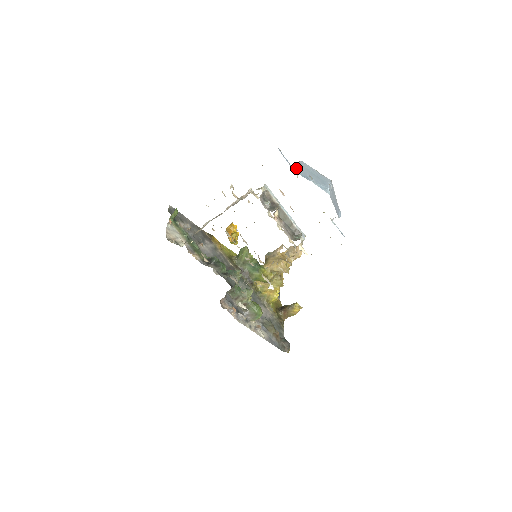
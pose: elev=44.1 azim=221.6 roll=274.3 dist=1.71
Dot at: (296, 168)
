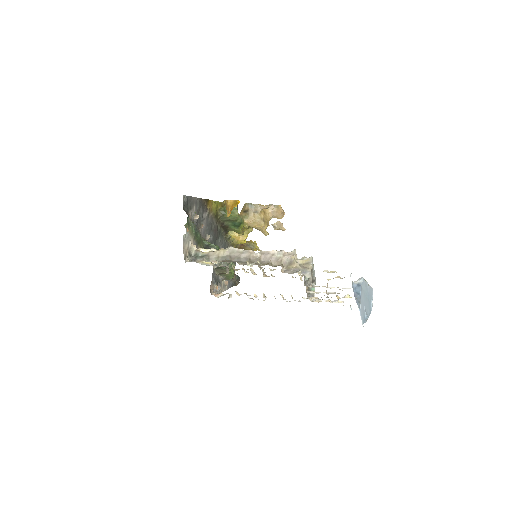
Dot at: (361, 309)
